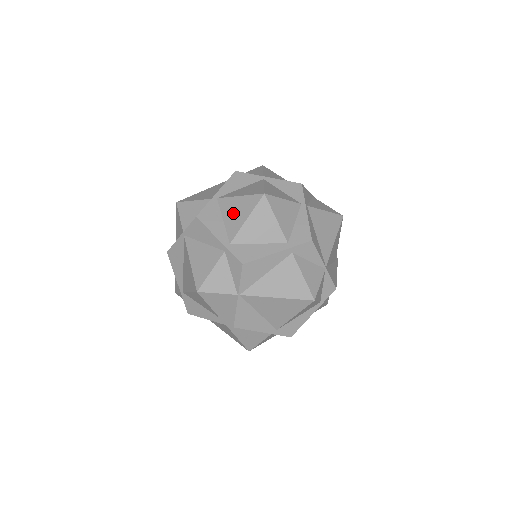
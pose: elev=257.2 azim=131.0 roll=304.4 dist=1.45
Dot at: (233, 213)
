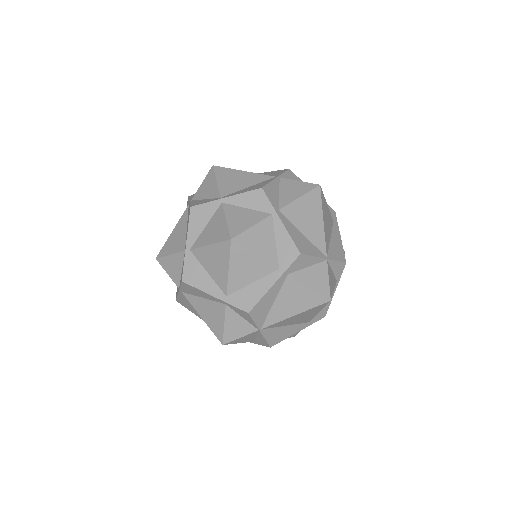
Dot at: (213, 264)
